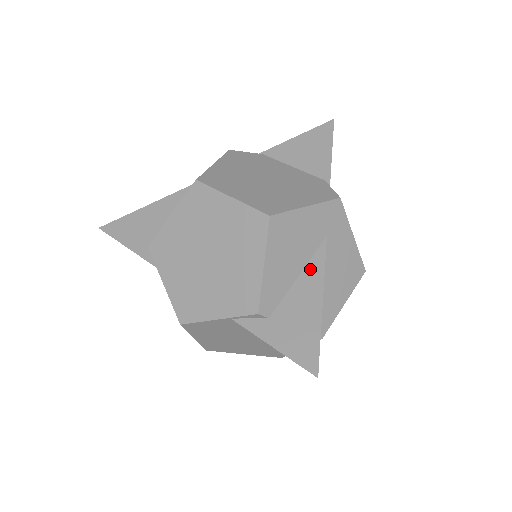
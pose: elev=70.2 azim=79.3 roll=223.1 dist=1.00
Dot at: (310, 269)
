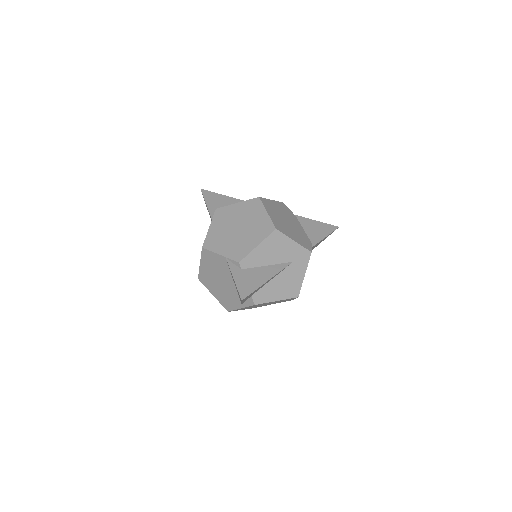
Dot at: (275, 267)
